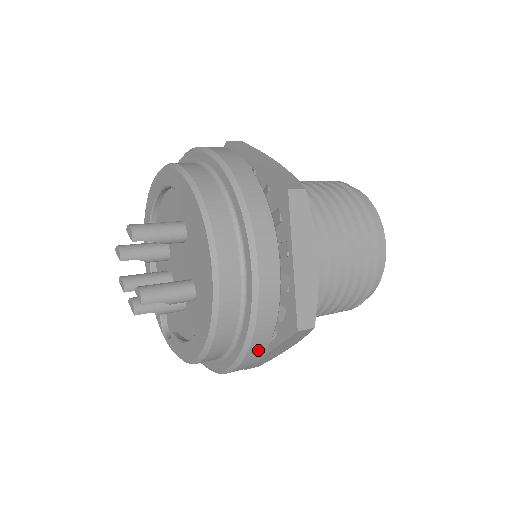
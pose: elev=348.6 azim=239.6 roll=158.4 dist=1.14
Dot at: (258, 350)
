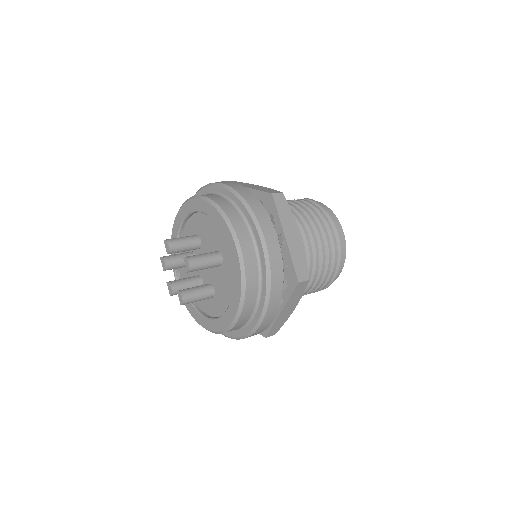
Dot at: occluded
